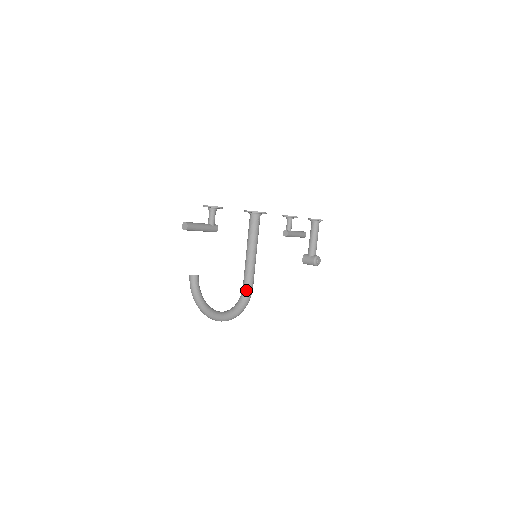
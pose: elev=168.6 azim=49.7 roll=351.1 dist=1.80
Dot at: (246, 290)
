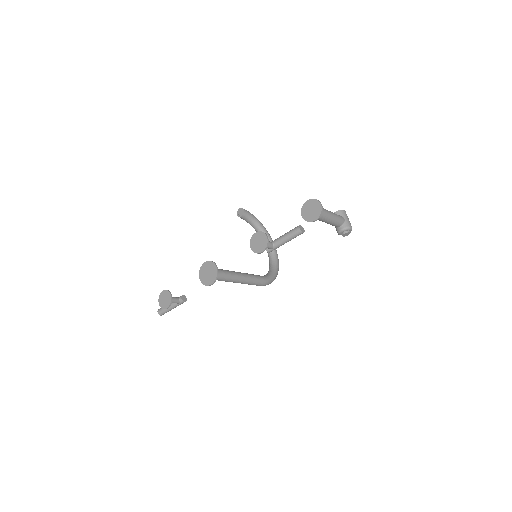
Dot at: occluded
